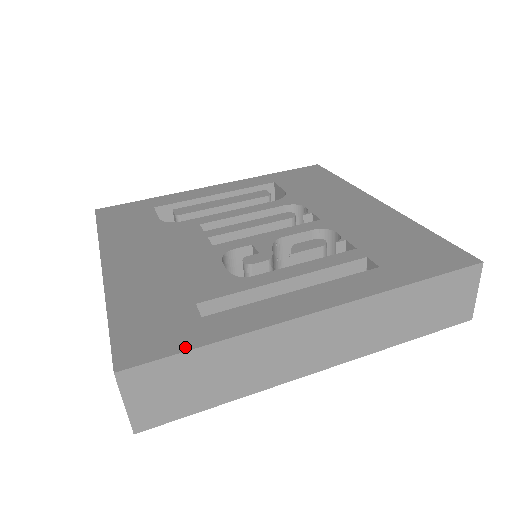
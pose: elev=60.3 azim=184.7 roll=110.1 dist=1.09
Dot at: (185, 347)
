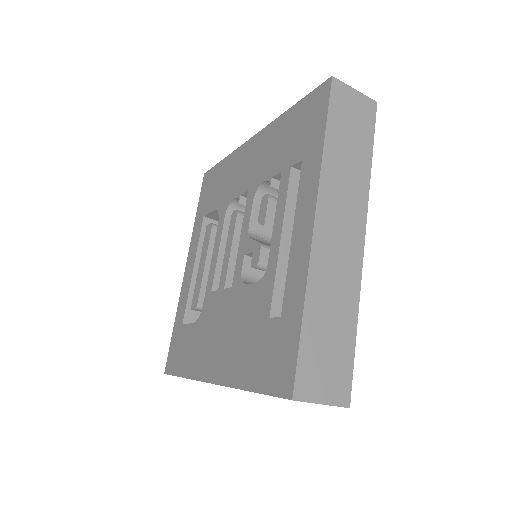
Dot at: (296, 338)
